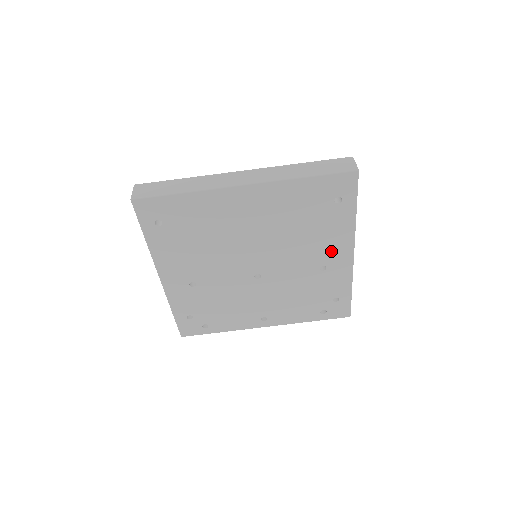
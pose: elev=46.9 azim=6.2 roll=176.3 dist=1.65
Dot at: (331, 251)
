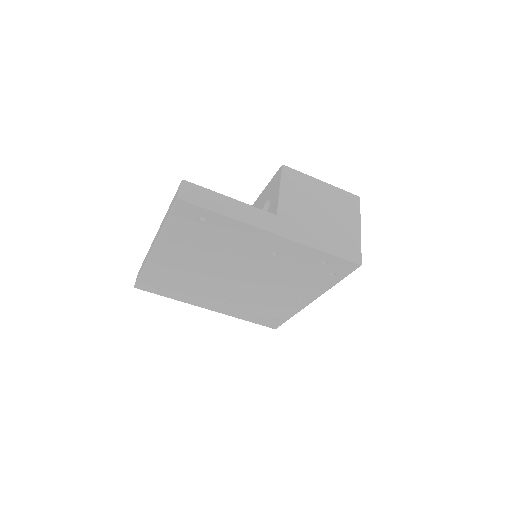
Dot at: (258, 243)
